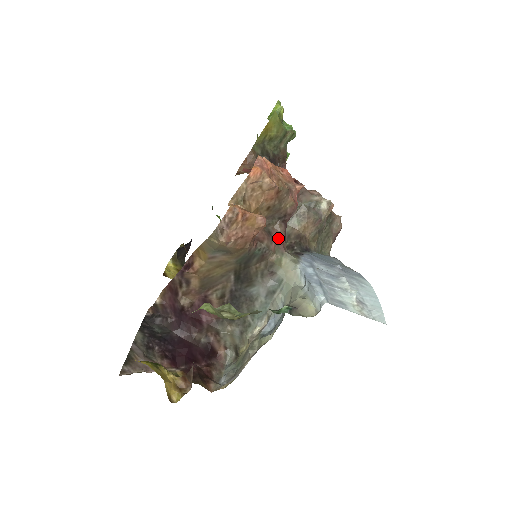
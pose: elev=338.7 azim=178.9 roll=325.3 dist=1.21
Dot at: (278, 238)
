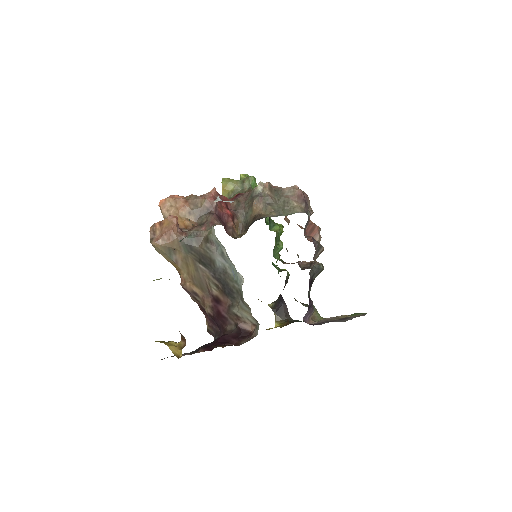
Dot at: (208, 223)
